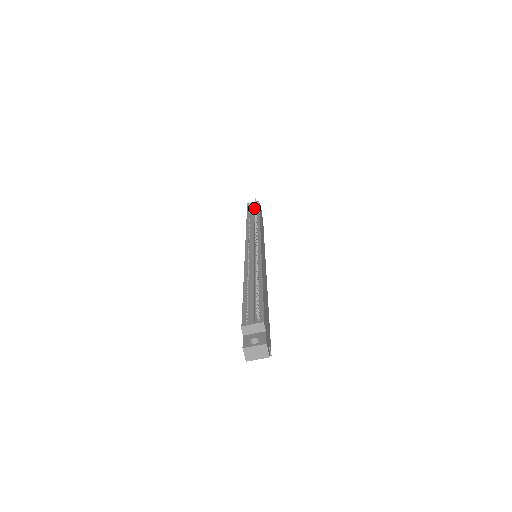
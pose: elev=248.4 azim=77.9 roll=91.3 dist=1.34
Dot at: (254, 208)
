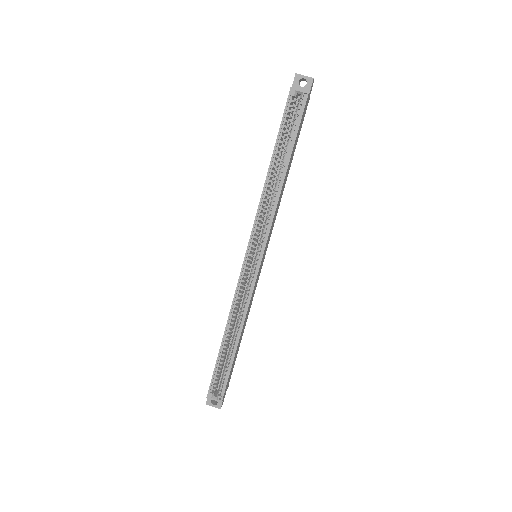
Dot at: occluded
